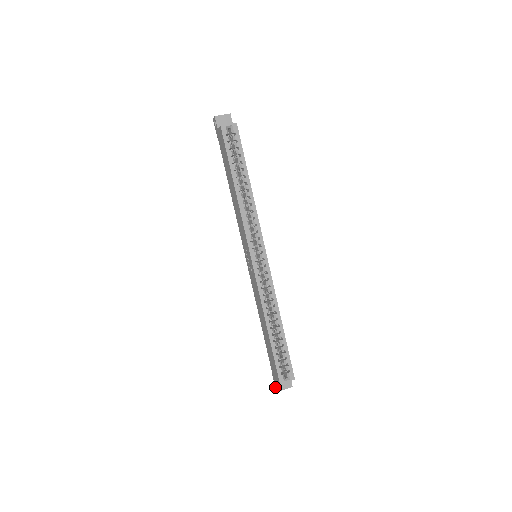
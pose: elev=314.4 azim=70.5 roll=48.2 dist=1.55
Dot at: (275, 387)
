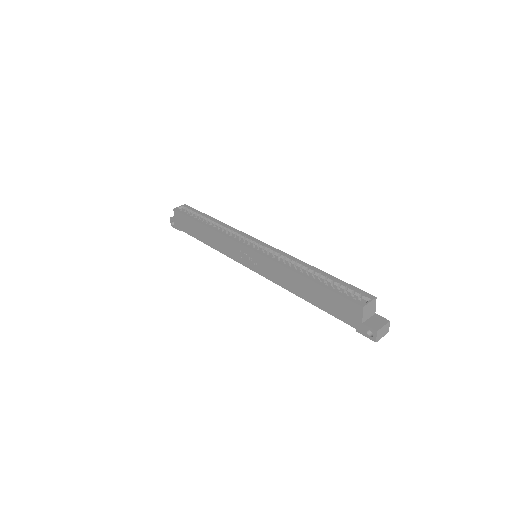
Dot at: (374, 340)
